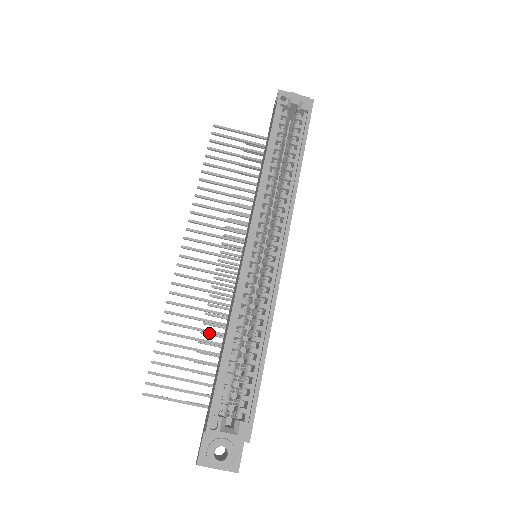
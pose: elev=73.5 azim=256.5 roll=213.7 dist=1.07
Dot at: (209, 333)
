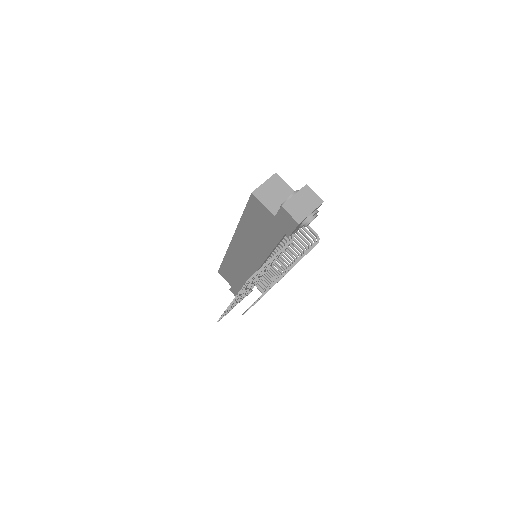
Dot at: occluded
